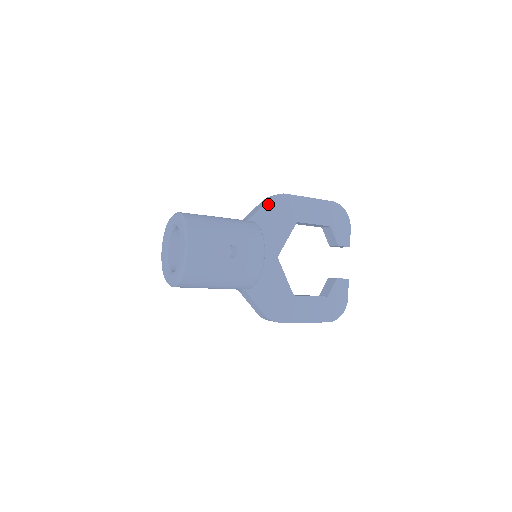
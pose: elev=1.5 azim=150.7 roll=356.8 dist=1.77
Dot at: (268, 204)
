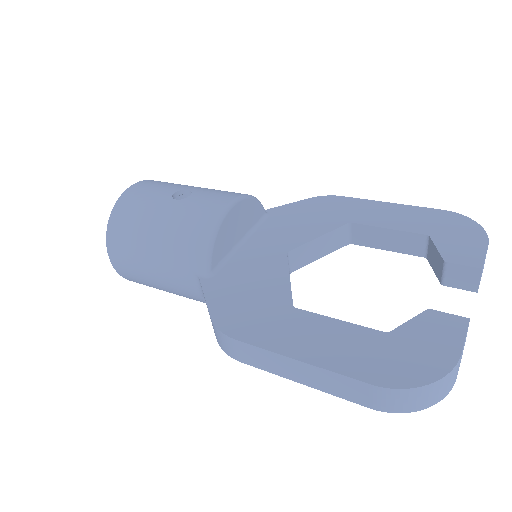
Dot at: (303, 202)
